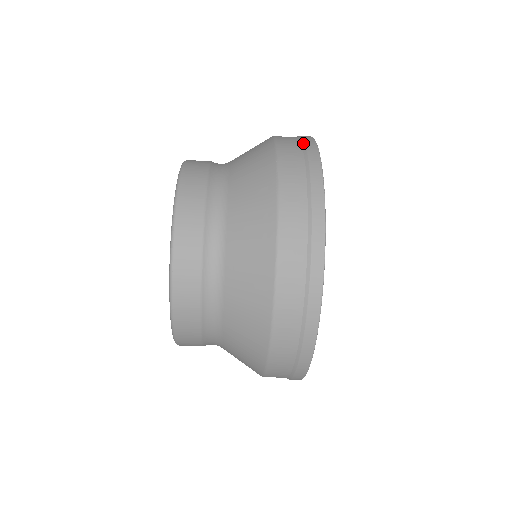
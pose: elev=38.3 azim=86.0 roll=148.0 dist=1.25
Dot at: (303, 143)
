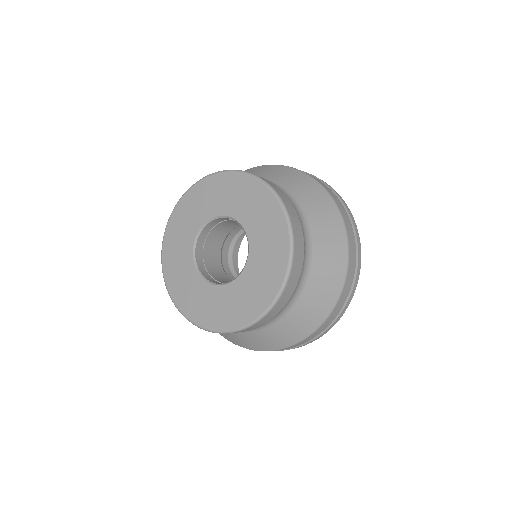
Dot at: (354, 227)
